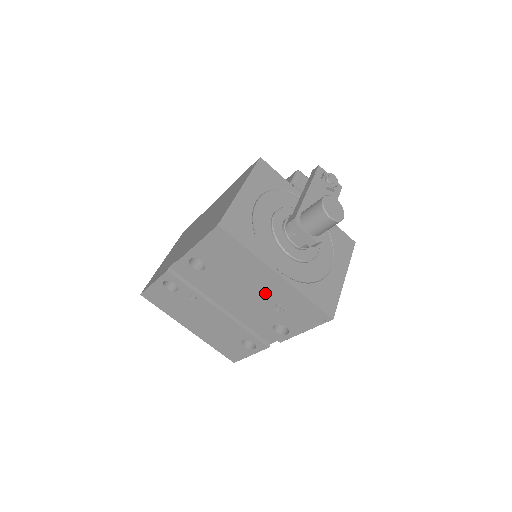
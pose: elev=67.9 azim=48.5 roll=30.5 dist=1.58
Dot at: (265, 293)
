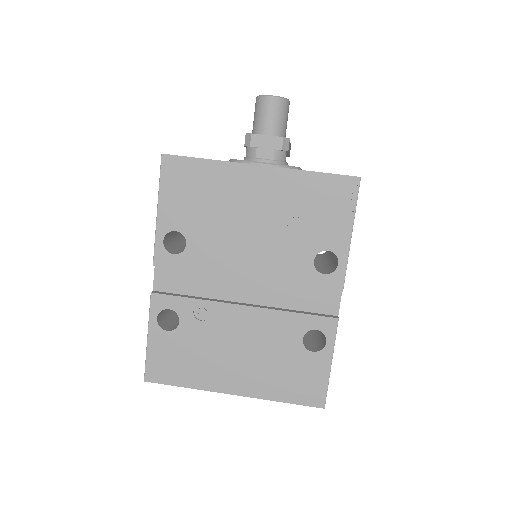
Dot at: (268, 213)
